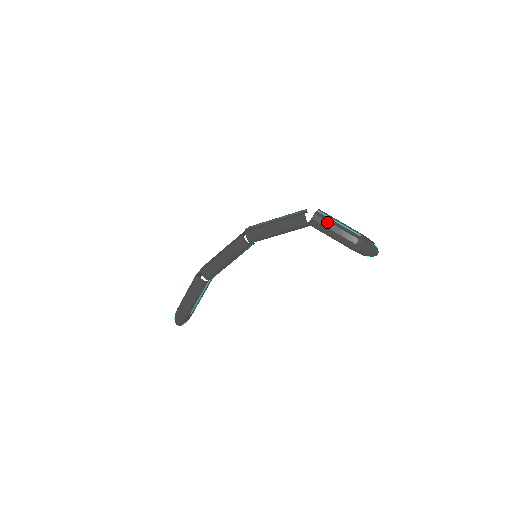
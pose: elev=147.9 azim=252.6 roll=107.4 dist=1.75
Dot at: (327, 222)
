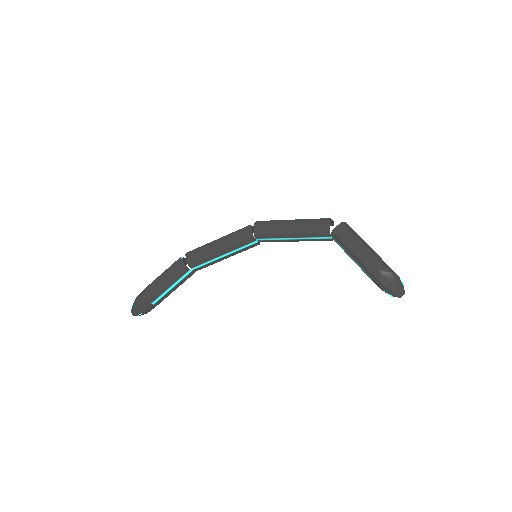
Dot at: (353, 235)
